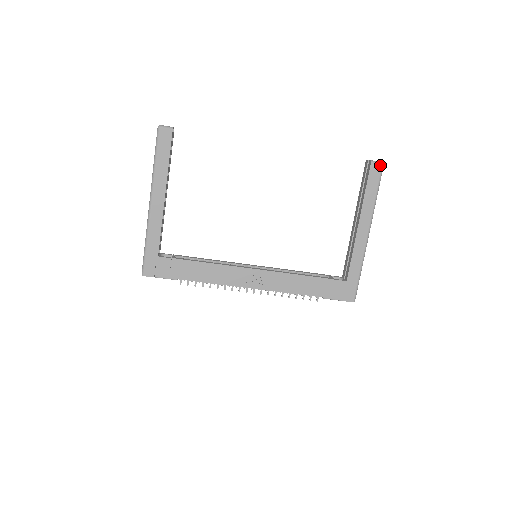
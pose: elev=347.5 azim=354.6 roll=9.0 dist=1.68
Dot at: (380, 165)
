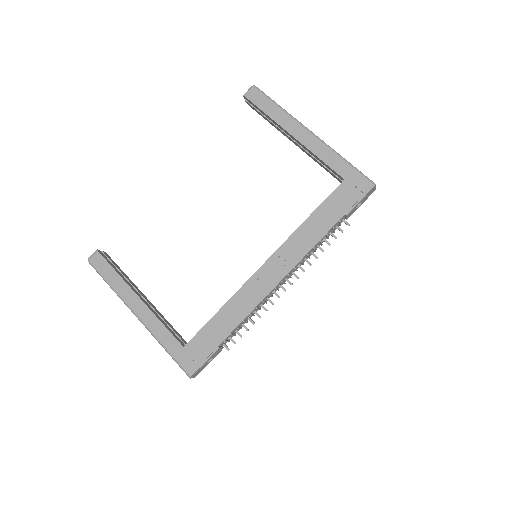
Dot at: (252, 89)
